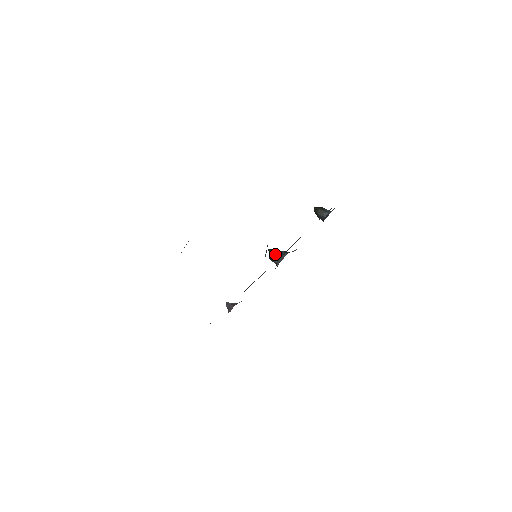
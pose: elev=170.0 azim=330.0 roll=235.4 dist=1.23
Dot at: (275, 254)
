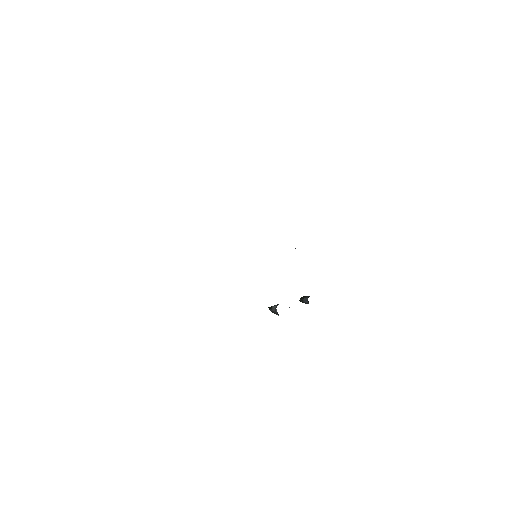
Dot at: (274, 305)
